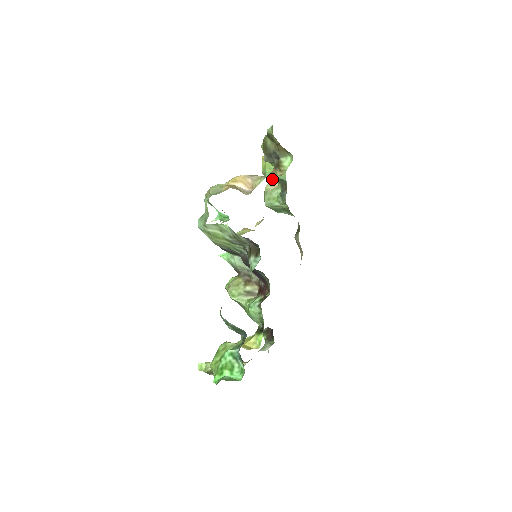
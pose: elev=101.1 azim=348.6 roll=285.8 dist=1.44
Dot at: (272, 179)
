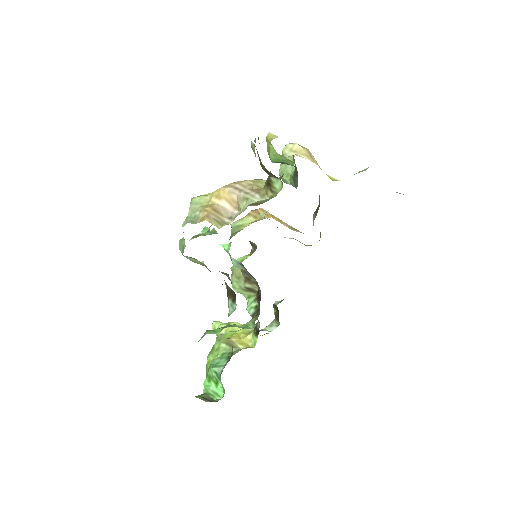
Dot at: occluded
